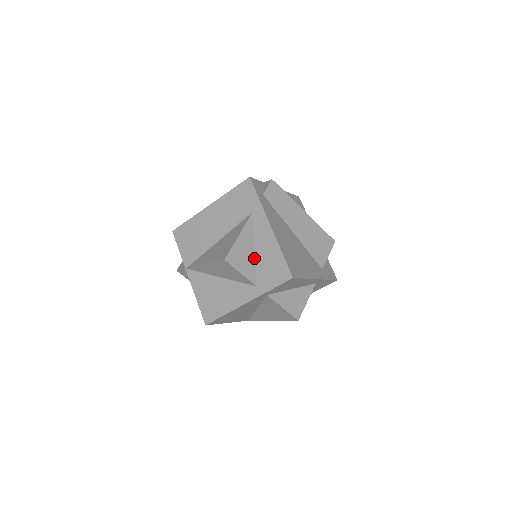
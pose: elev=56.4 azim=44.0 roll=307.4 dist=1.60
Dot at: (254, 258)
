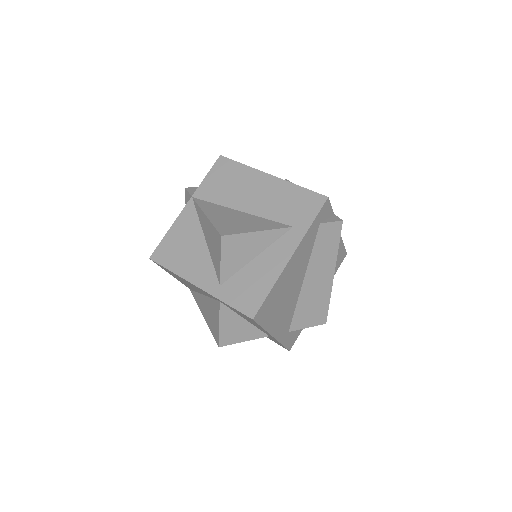
Dot at: (247, 262)
